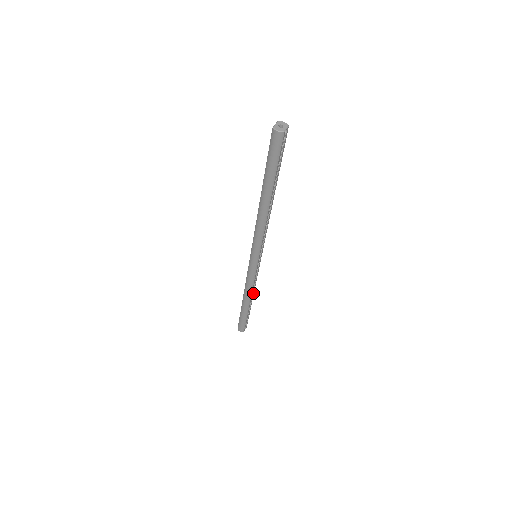
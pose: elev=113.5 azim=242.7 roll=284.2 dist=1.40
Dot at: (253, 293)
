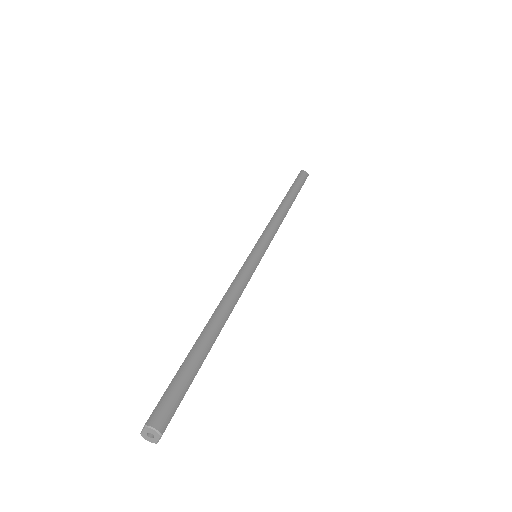
Dot at: (286, 213)
